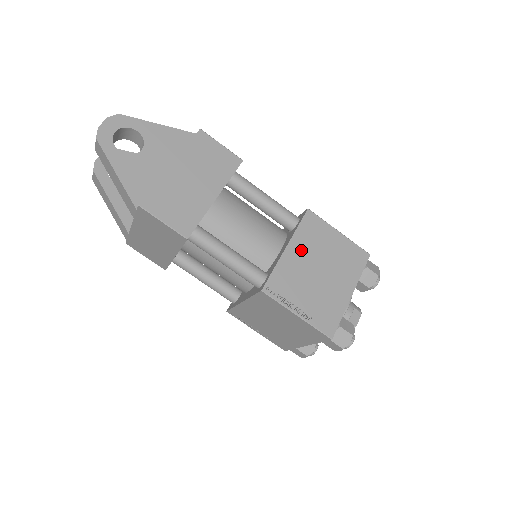
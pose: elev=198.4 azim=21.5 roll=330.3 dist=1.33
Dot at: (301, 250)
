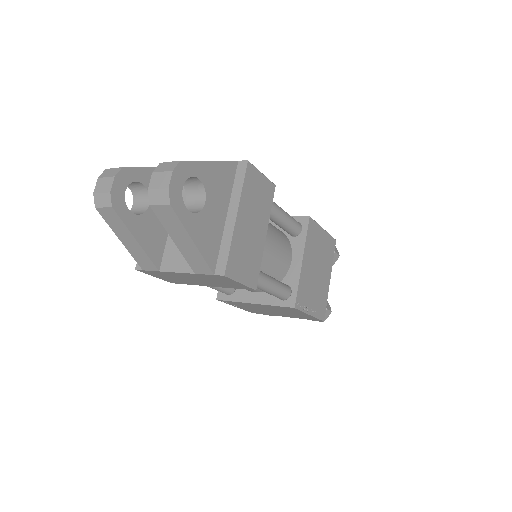
Dot at: (309, 258)
